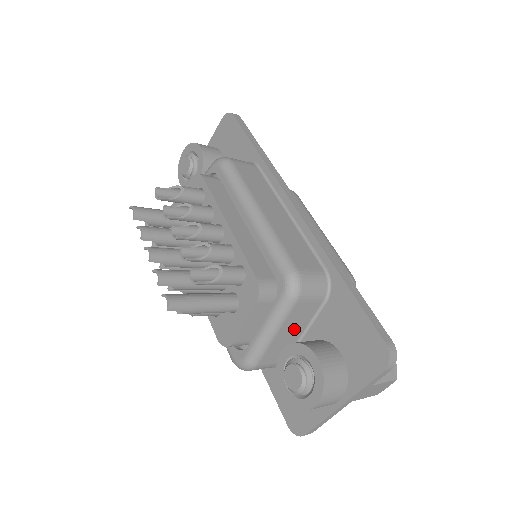
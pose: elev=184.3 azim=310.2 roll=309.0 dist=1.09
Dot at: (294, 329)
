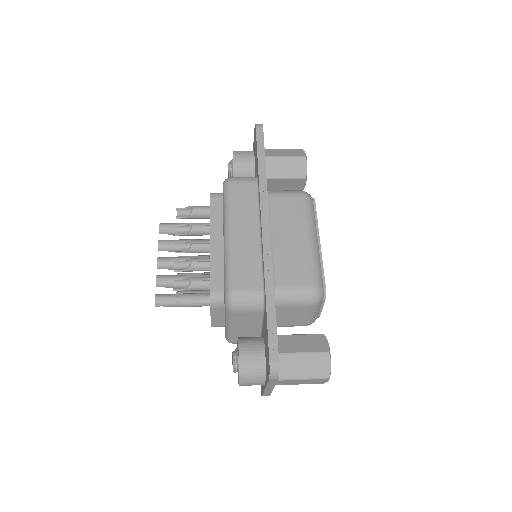
Dot at: (249, 325)
